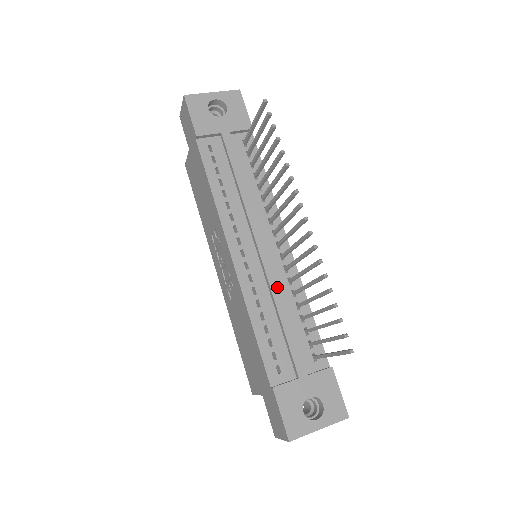
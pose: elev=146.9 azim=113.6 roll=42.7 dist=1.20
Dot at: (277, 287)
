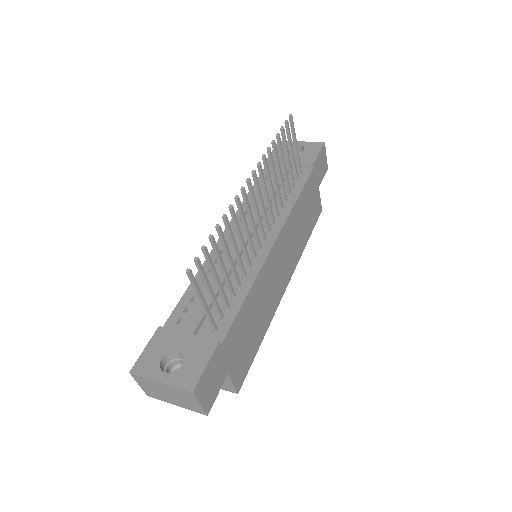
Dot at: occluded
